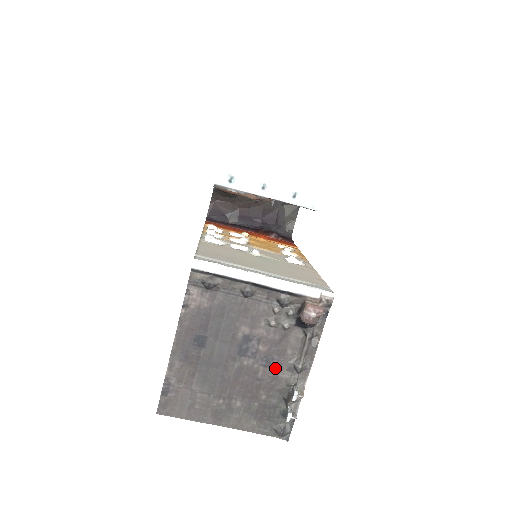
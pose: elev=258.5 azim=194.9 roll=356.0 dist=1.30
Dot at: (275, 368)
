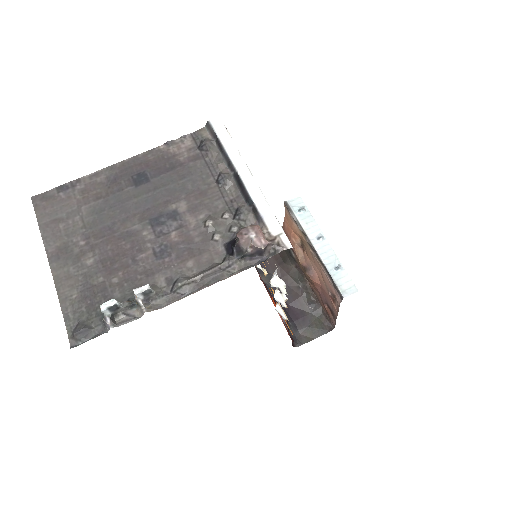
Dot at: (160, 265)
